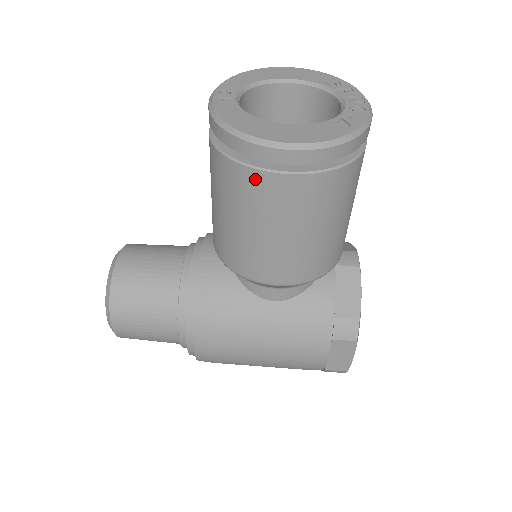
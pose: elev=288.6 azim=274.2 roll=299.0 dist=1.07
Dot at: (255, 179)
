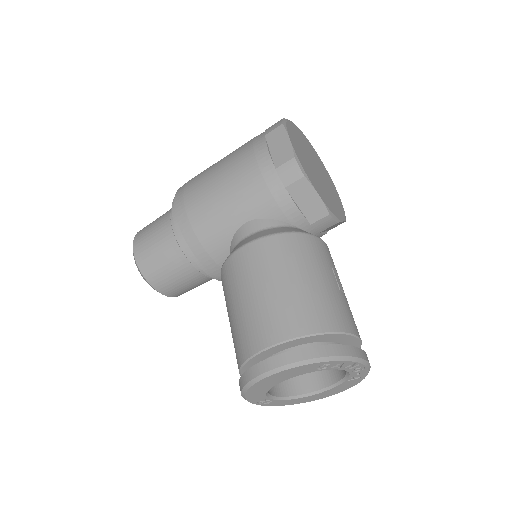
Dot at: occluded
